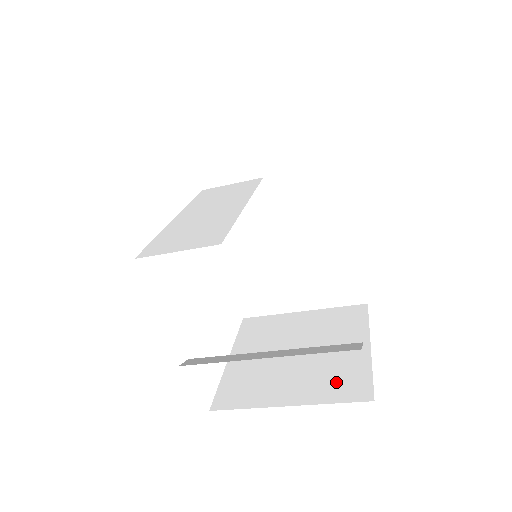
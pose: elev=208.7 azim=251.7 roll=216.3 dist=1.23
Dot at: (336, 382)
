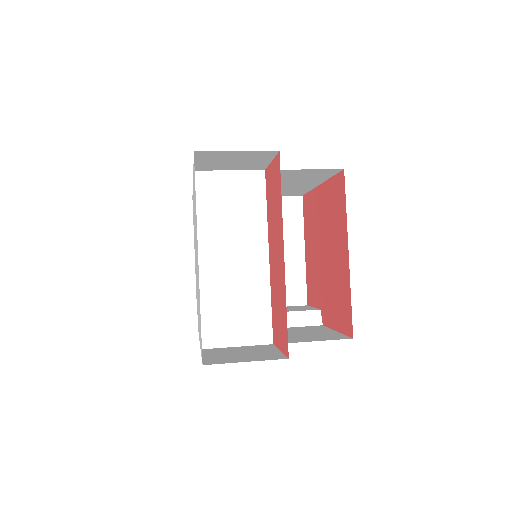
Dot at: occluded
